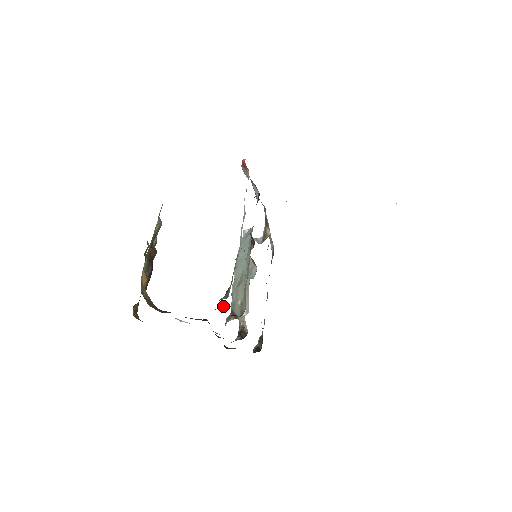
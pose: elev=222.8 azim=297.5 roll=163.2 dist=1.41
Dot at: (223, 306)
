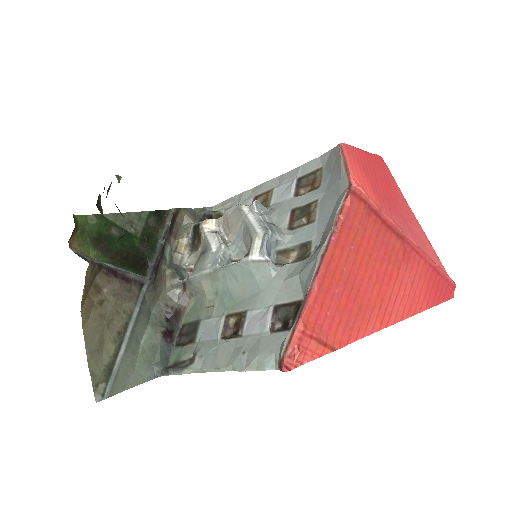
Dot at: (164, 340)
